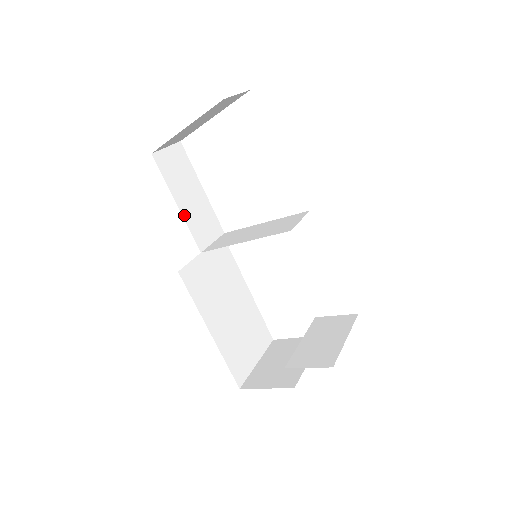
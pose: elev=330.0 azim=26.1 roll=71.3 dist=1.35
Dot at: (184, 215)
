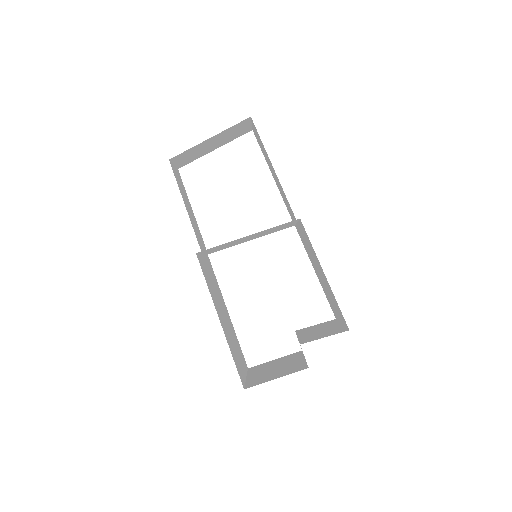
Dot at: occluded
